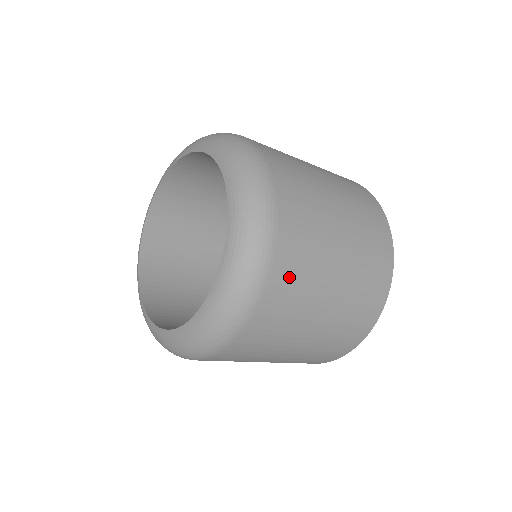
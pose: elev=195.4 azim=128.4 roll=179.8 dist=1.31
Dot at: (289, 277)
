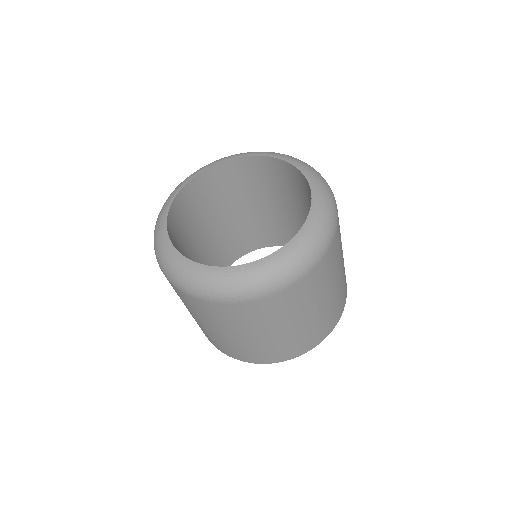
Dot at: (328, 265)
